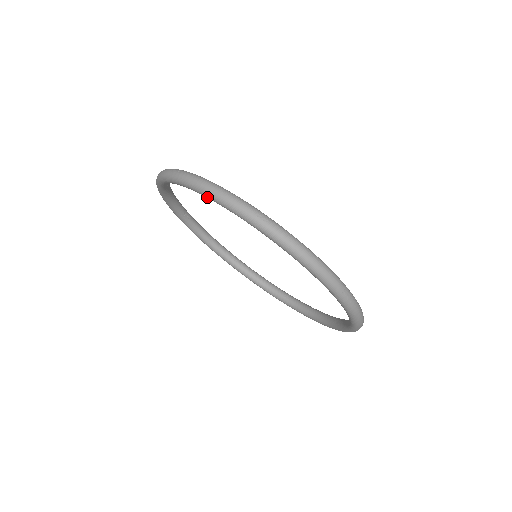
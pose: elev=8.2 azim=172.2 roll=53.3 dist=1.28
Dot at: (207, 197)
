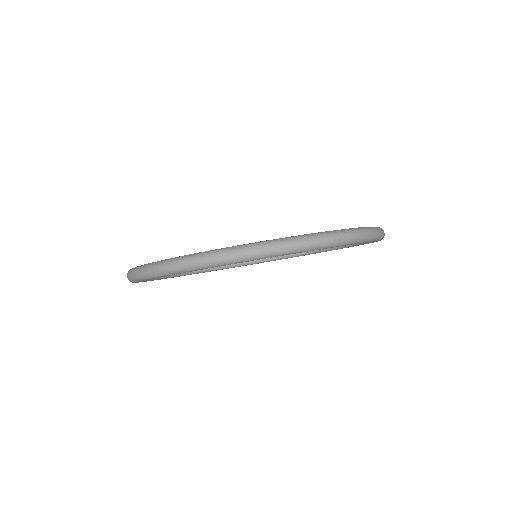
Dot at: occluded
